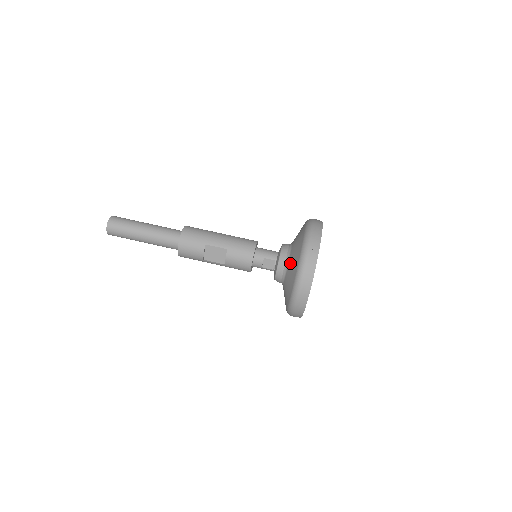
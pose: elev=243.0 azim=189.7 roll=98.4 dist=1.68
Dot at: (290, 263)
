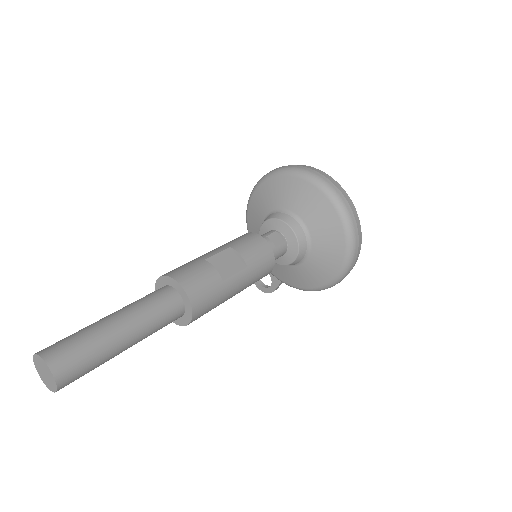
Dot at: (290, 203)
